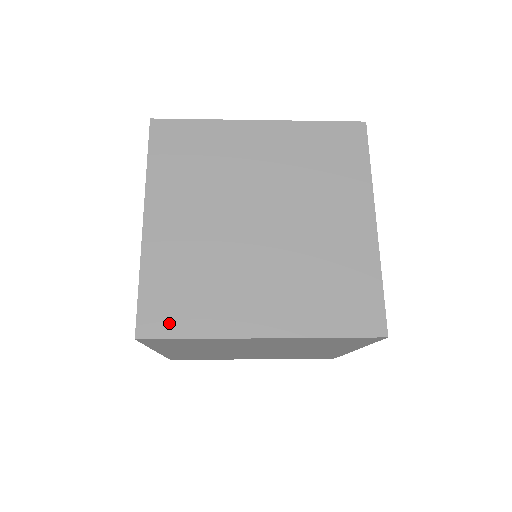
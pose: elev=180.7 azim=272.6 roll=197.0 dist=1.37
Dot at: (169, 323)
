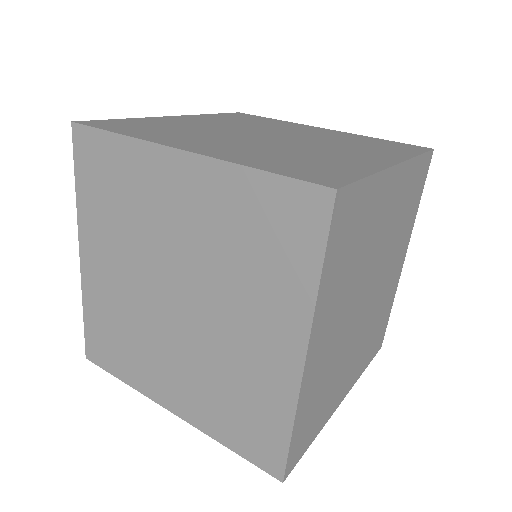
Dot at: (304, 445)
